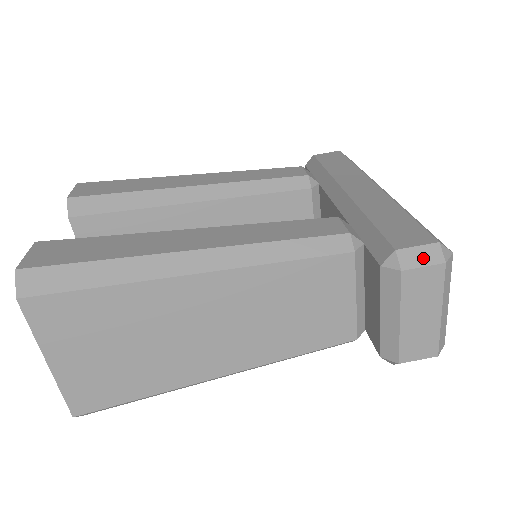
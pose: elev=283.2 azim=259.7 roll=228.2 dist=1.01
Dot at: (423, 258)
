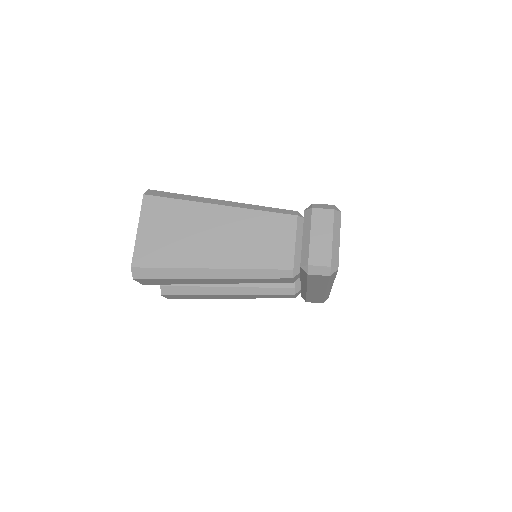
Dot at: (324, 207)
